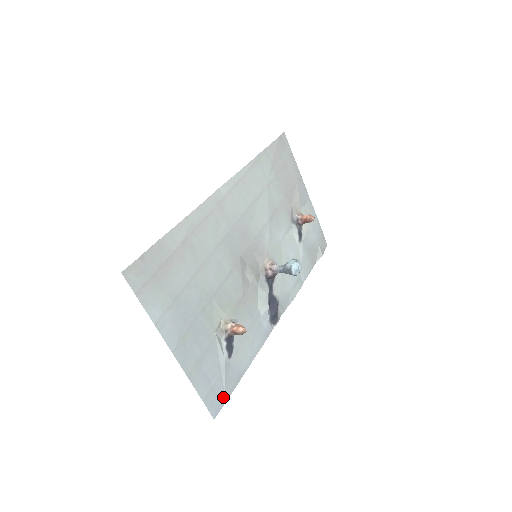
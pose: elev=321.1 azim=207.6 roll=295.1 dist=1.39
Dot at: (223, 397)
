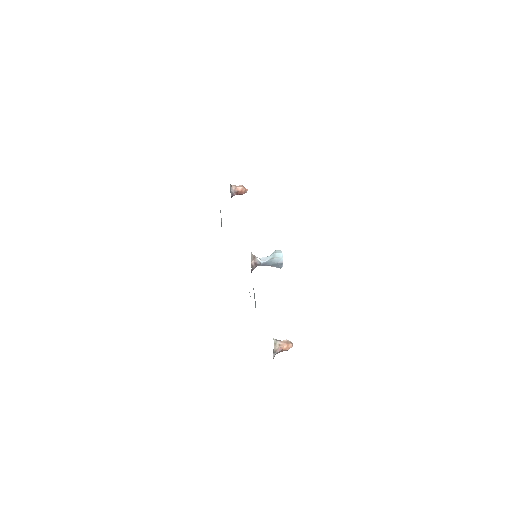
Dot at: occluded
